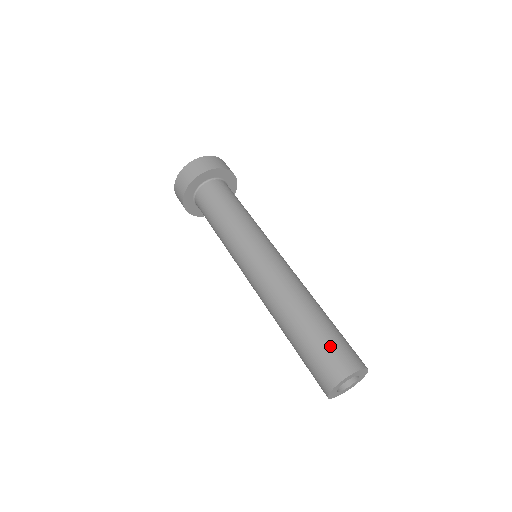
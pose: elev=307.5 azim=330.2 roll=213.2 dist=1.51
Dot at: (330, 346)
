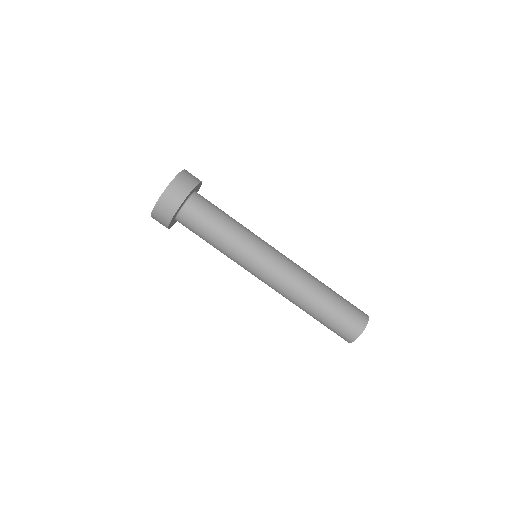
Dot at: (332, 329)
